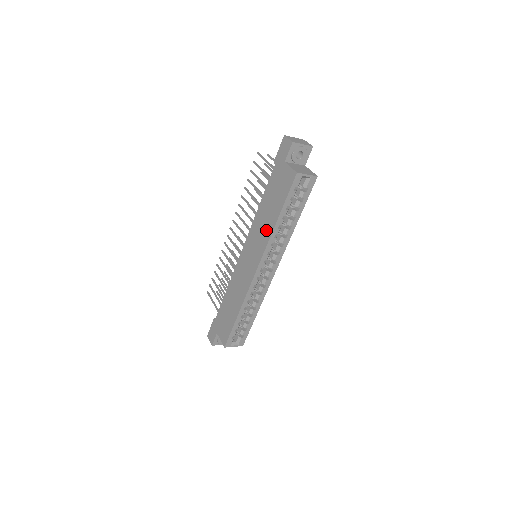
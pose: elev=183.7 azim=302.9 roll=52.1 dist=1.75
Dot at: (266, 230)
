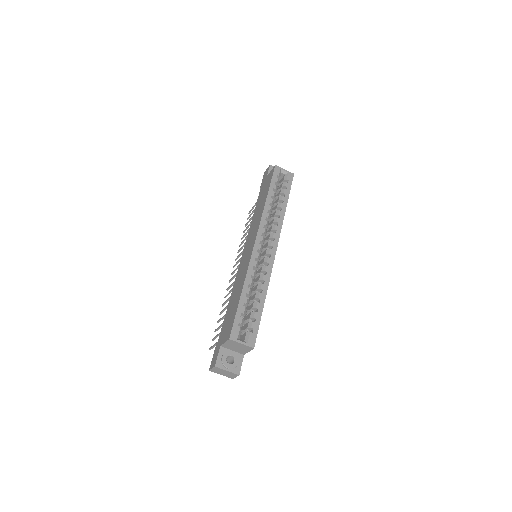
Dot at: (259, 214)
